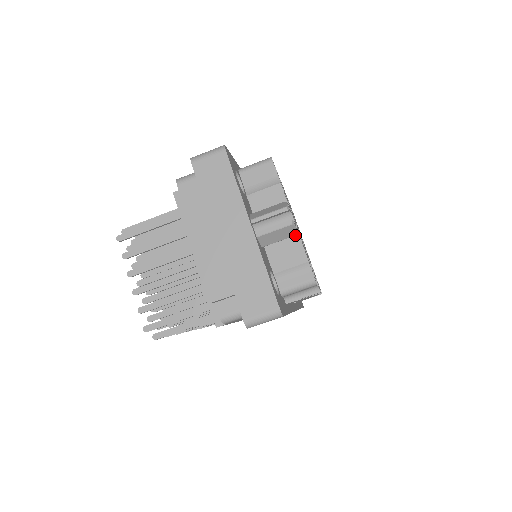
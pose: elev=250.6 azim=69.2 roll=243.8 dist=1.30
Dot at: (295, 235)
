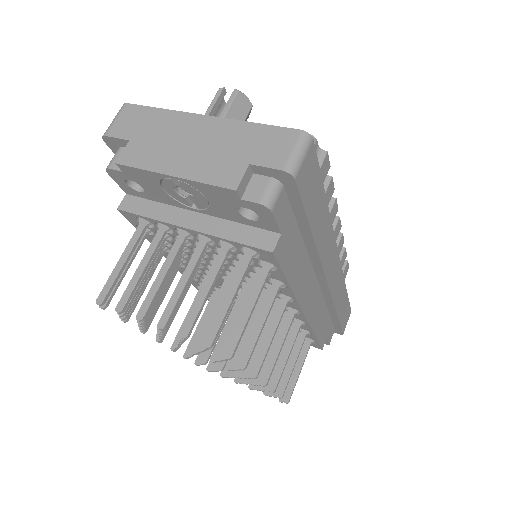
Dot at: occluded
